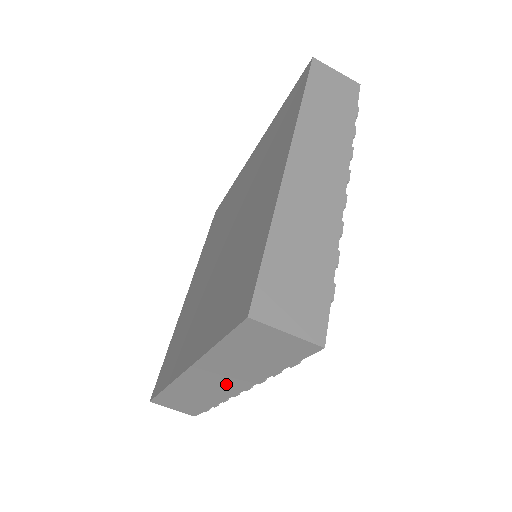
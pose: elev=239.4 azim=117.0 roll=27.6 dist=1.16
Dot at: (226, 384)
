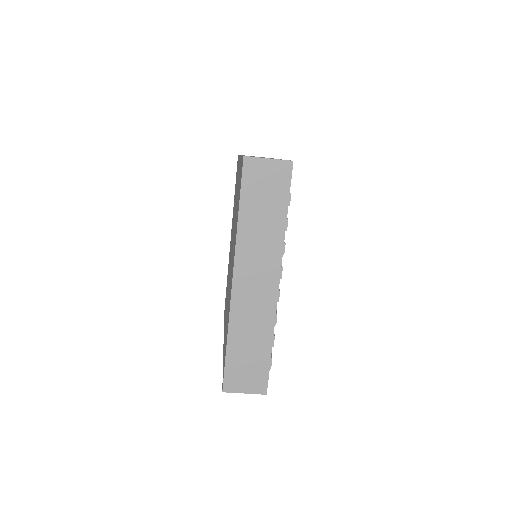
Dot at: (265, 278)
